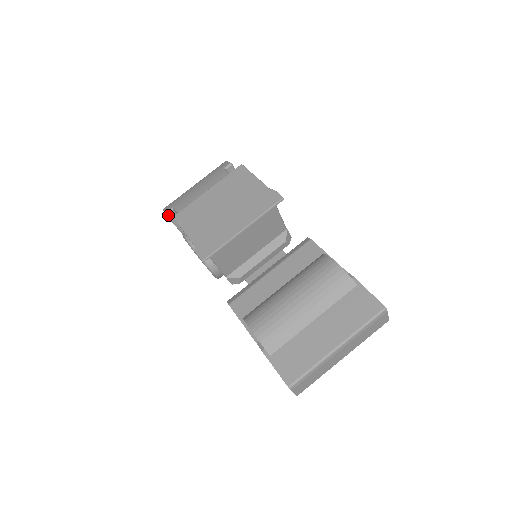
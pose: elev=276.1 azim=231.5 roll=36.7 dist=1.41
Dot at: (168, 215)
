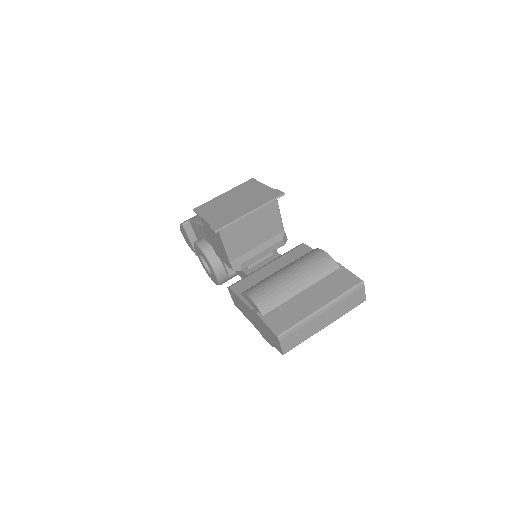
Dot at: (184, 226)
